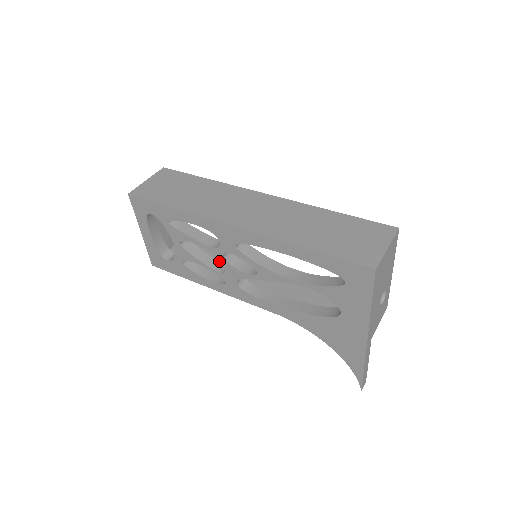
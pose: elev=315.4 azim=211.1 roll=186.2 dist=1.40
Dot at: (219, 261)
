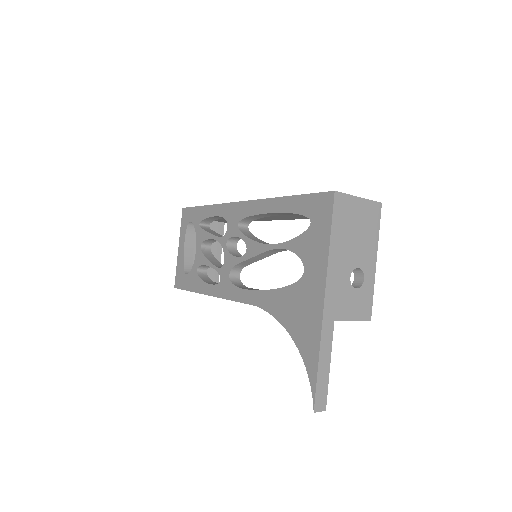
Dot at: occluded
